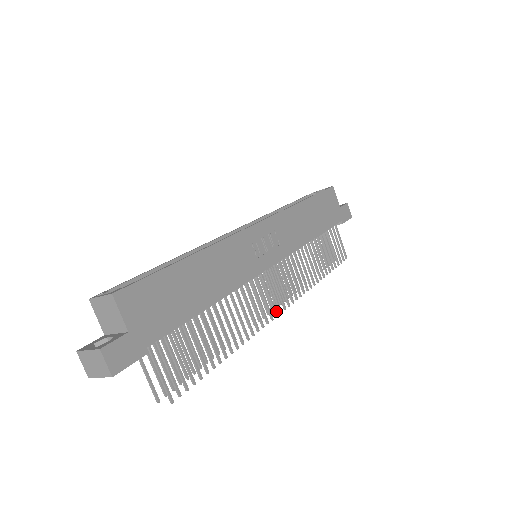
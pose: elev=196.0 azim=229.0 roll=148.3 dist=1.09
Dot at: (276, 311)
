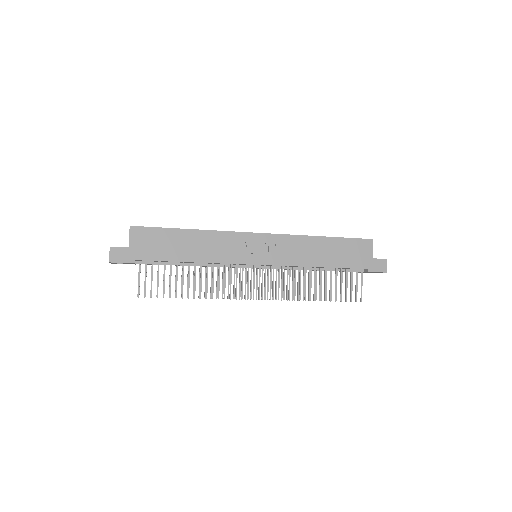
Dot at: (248, 296)
